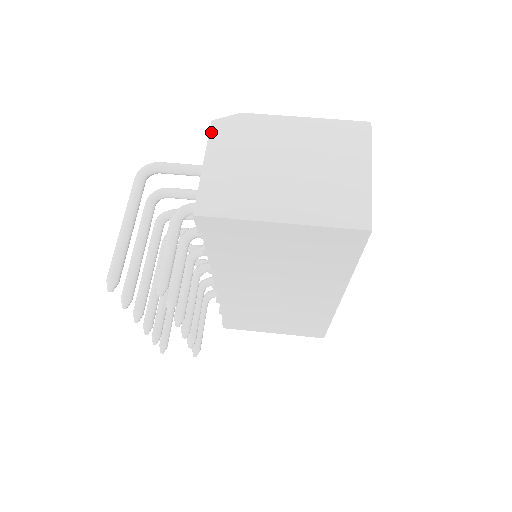
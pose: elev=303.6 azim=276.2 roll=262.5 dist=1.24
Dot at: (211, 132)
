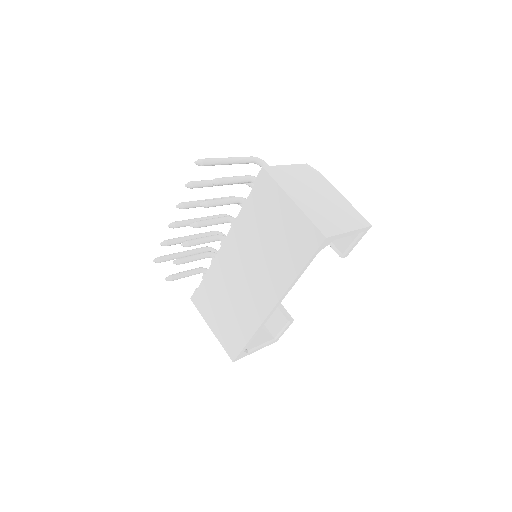
Dot at: (302, 164)
